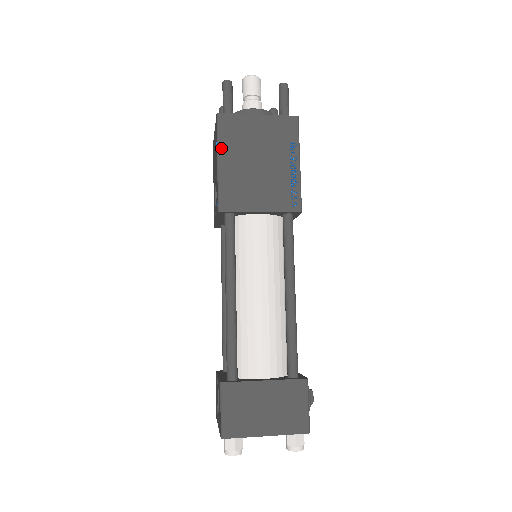
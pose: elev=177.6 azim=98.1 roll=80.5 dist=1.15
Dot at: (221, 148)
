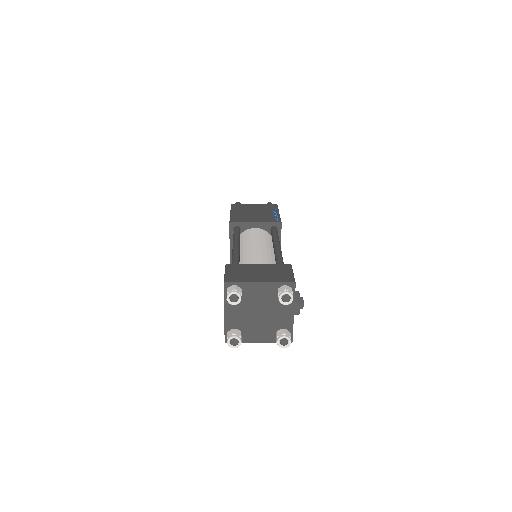
Dot at: (233, 210)
